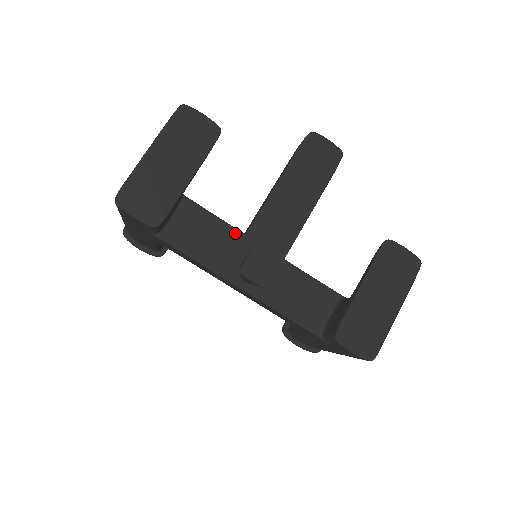
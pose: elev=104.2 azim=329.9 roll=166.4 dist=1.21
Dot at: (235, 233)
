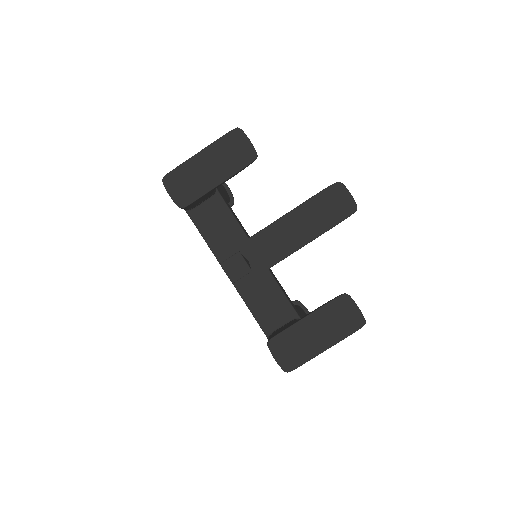
Dot at: (241, 234)
